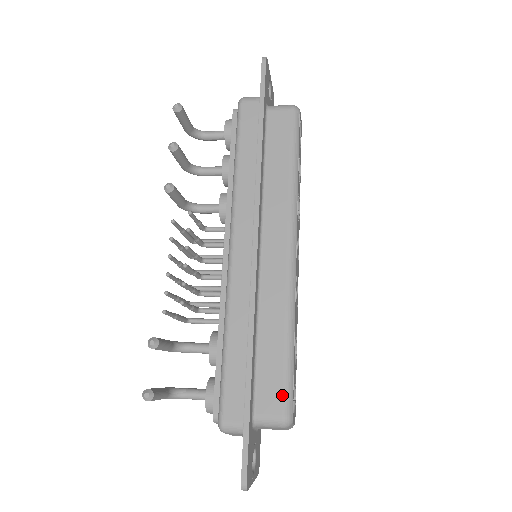
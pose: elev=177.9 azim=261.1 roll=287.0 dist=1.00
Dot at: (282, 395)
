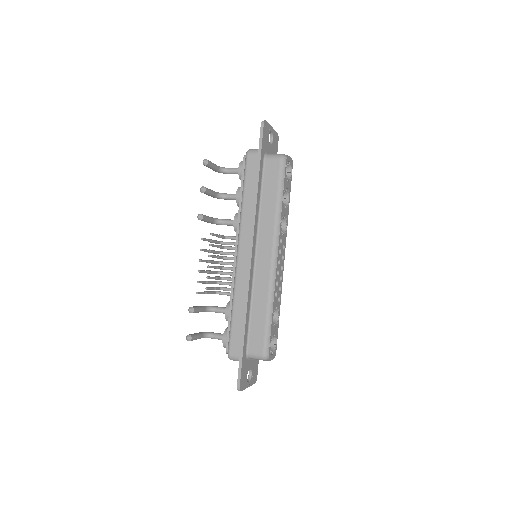
Dot at: (263, 343)
